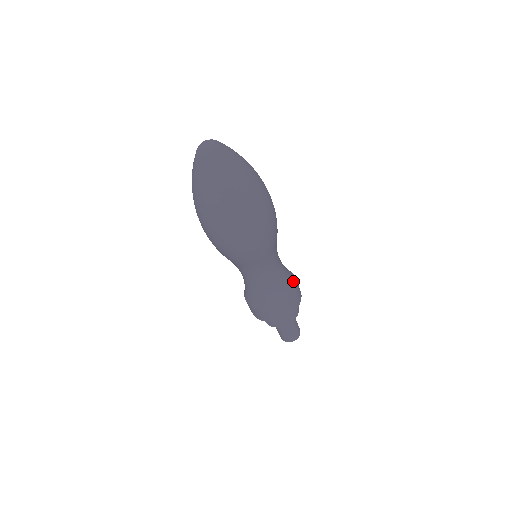
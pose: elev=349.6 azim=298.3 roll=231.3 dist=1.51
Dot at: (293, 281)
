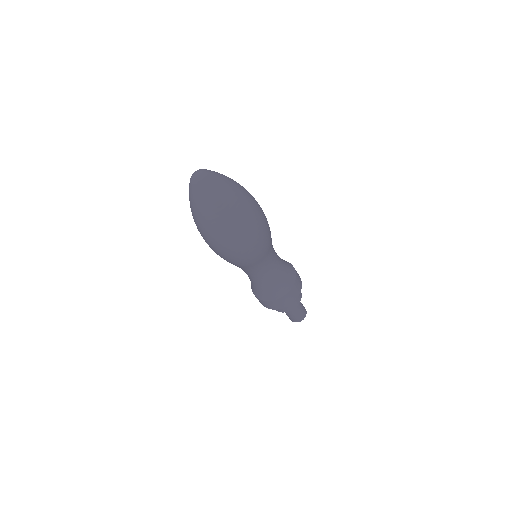
Dot at: (290, 266)
